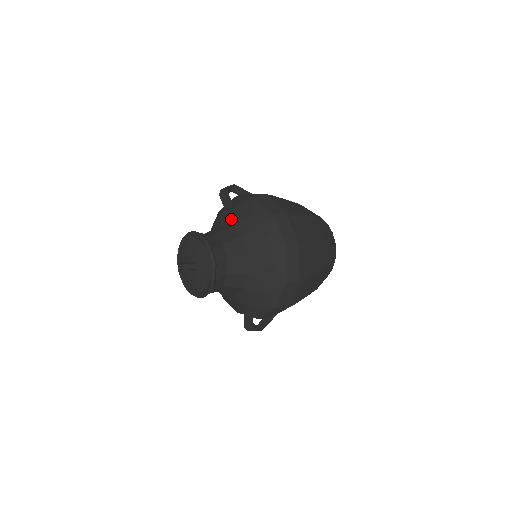
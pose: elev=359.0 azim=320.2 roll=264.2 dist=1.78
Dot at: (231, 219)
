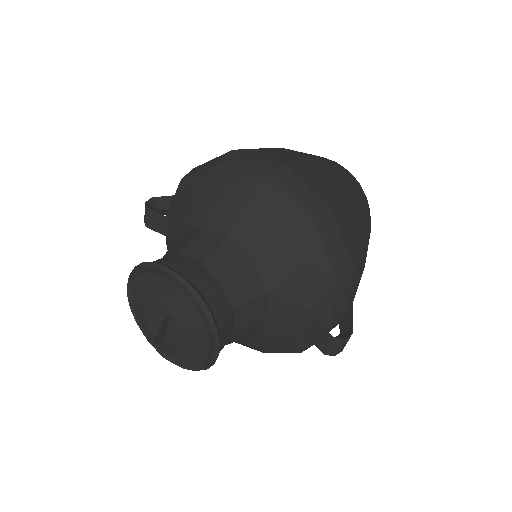
Dot at: (175, 229)
